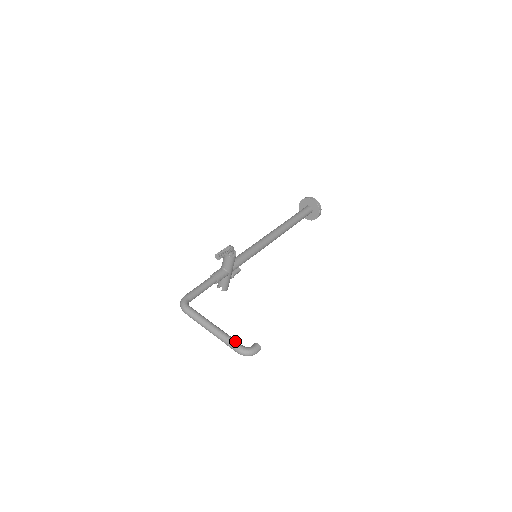
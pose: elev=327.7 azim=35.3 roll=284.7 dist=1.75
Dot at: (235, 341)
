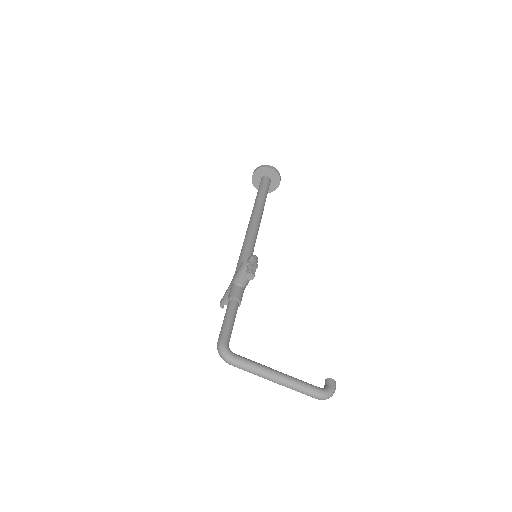
Dot at: (311, 385)
